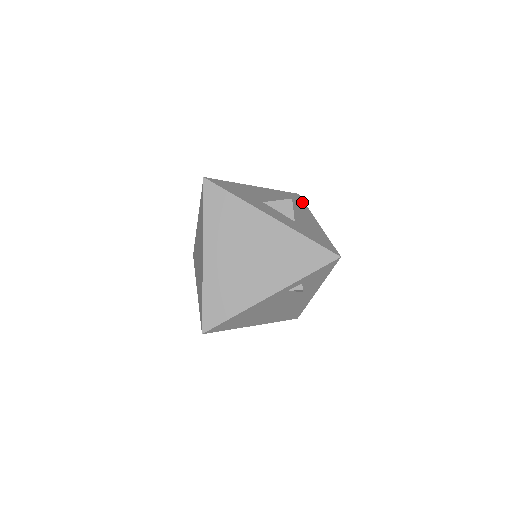
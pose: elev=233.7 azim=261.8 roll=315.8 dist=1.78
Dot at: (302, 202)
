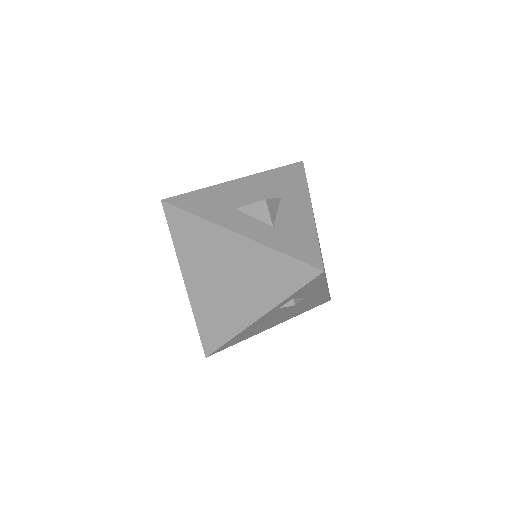
Dot at: (302, 177)
